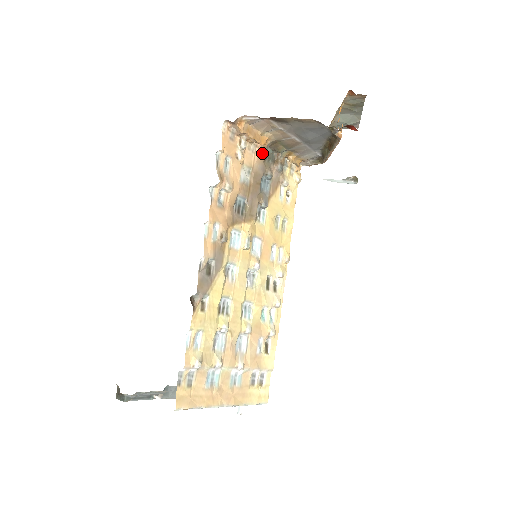
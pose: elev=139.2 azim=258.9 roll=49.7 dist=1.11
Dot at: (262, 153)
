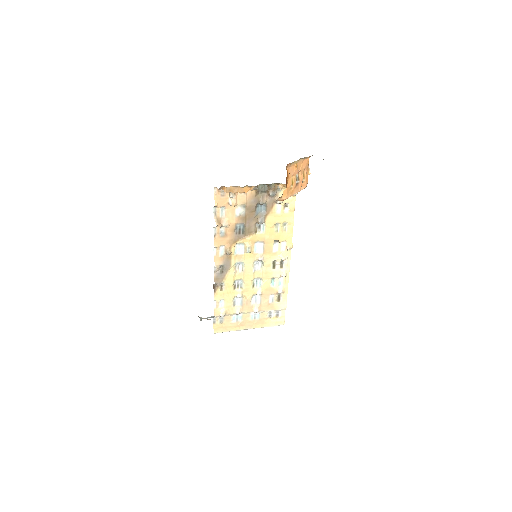
Dot at: (253, 191)
